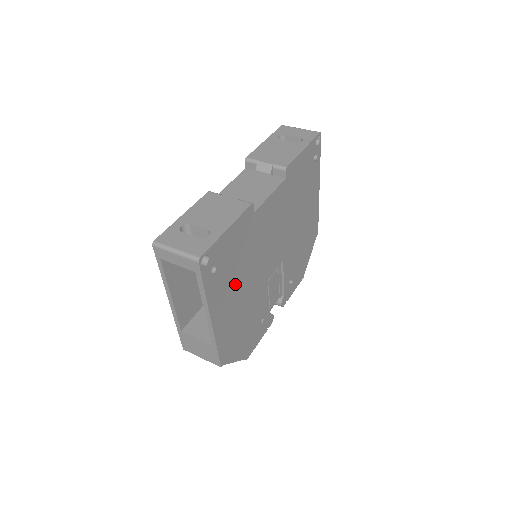
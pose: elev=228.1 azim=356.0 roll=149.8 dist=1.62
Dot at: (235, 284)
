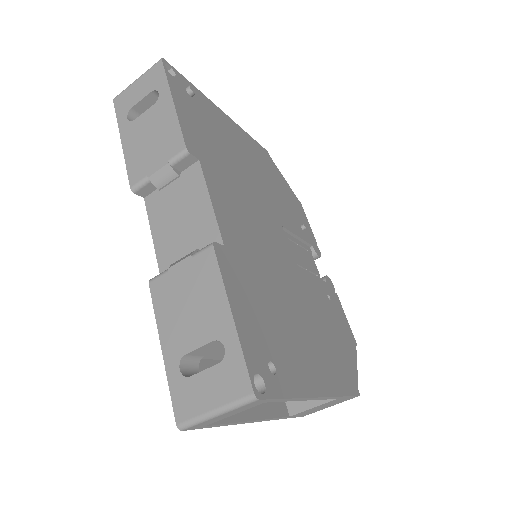
Dot at: (291, 329)
